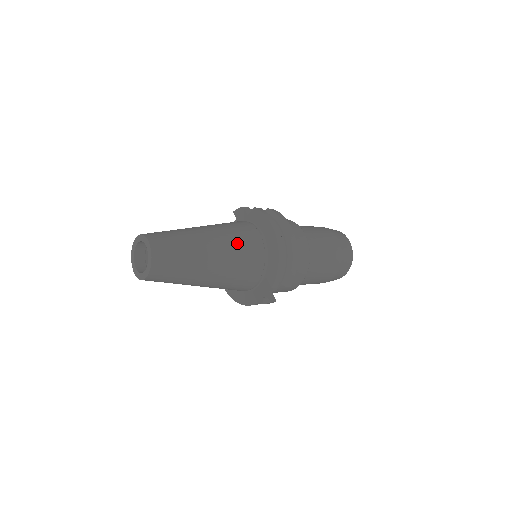
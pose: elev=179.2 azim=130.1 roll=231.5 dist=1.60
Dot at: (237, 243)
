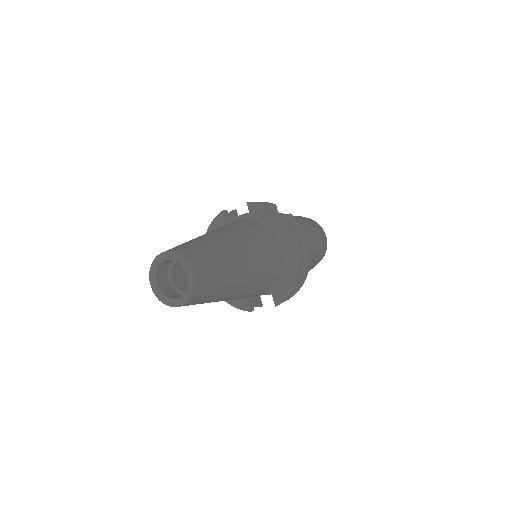
Dot at: (264, 264)
